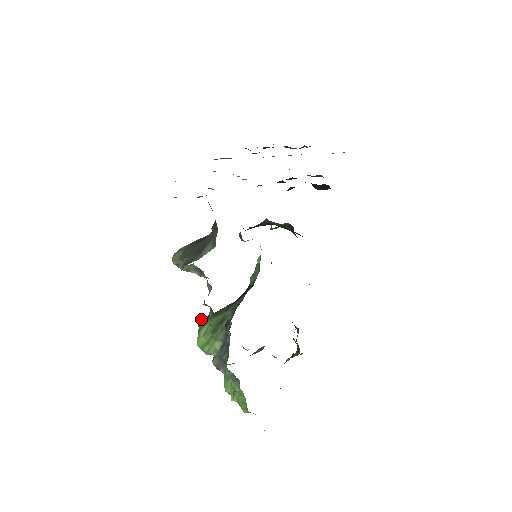
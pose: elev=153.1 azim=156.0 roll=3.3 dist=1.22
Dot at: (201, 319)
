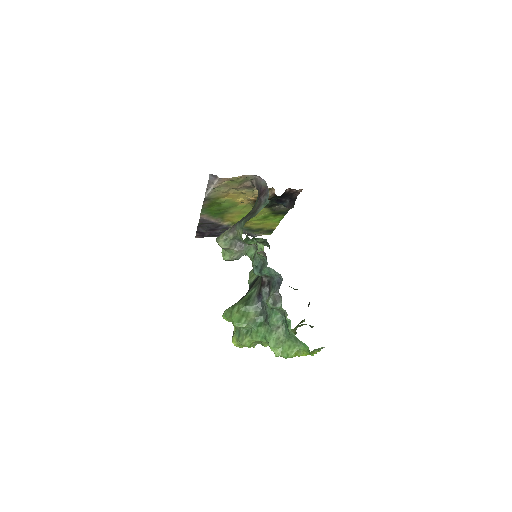
Dot at: (225, 310)
